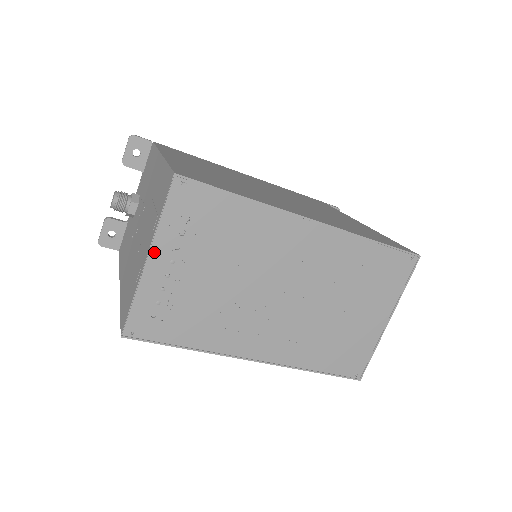
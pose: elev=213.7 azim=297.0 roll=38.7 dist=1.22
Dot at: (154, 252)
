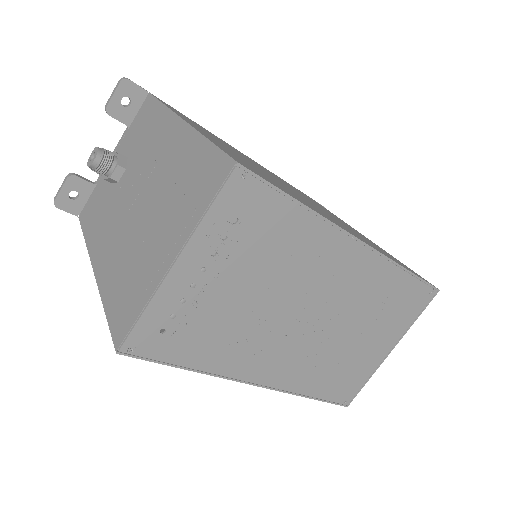
Dot at: (185, 255)
